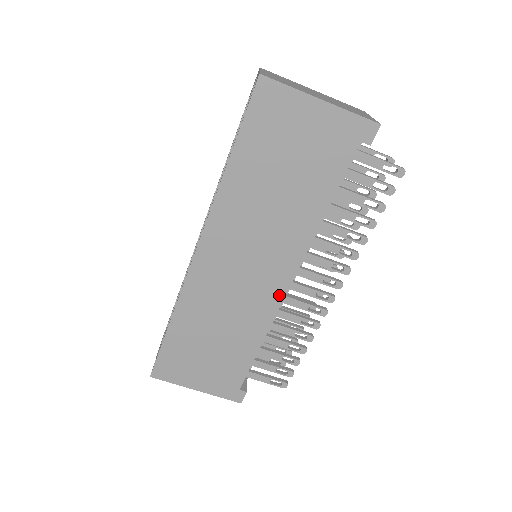
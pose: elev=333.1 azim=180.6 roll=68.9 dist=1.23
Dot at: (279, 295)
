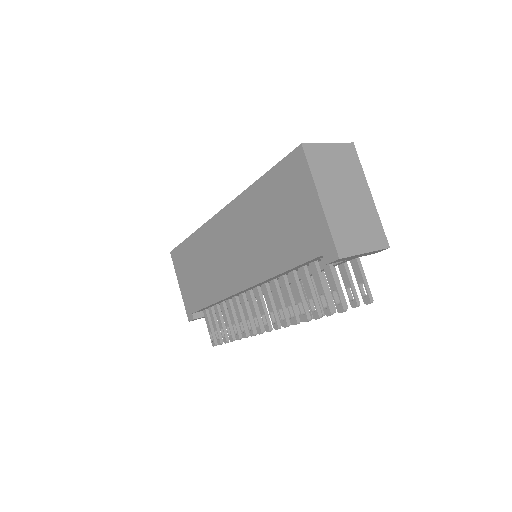
Dot at: (234, 289)
